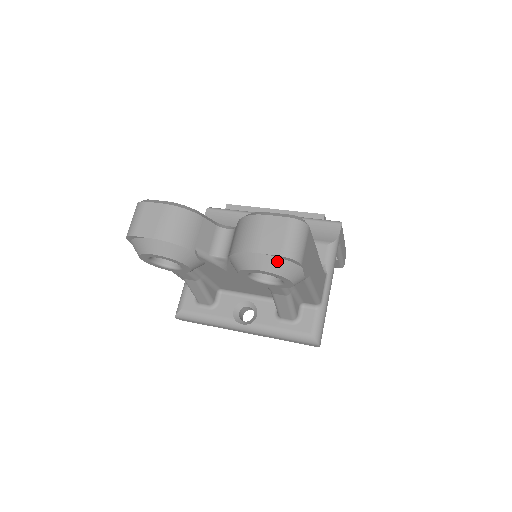
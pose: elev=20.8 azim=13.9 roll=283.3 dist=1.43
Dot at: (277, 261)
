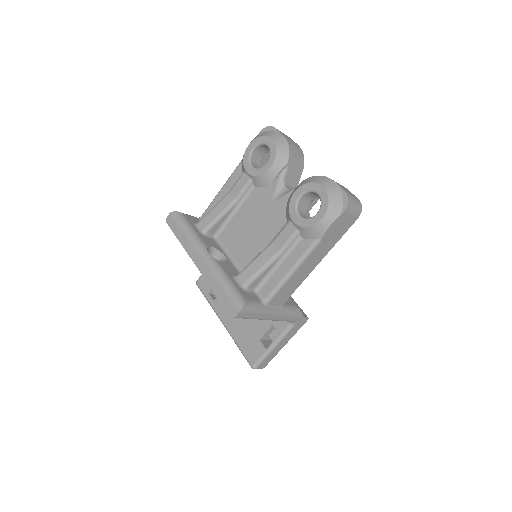
Dot at: (338, 193)
